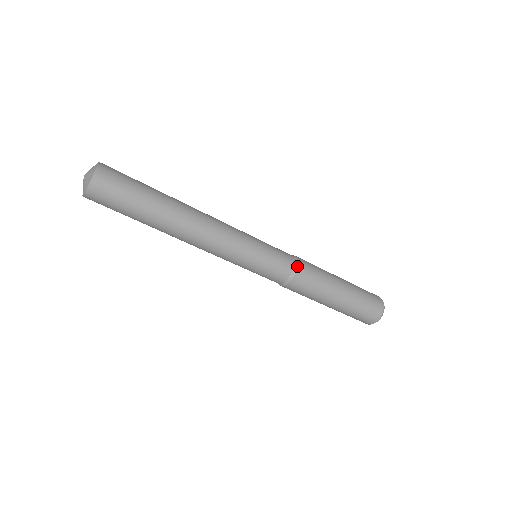
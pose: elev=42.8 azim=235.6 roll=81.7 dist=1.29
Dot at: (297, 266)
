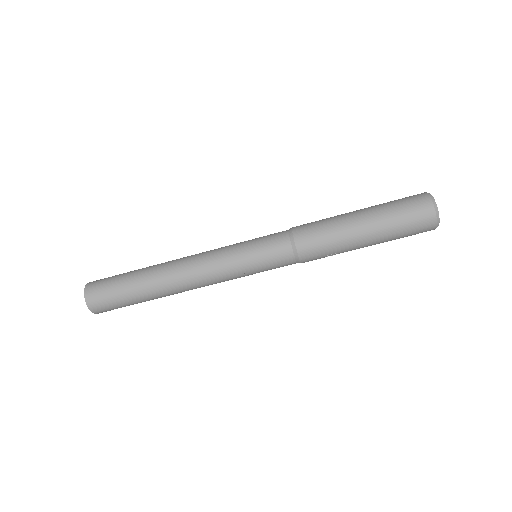
Dot at: (291, 228)
